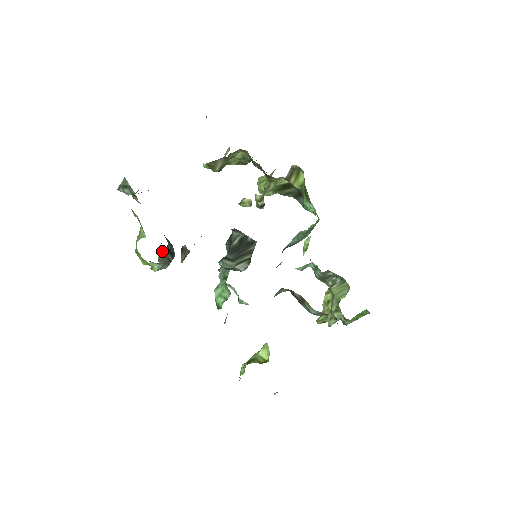
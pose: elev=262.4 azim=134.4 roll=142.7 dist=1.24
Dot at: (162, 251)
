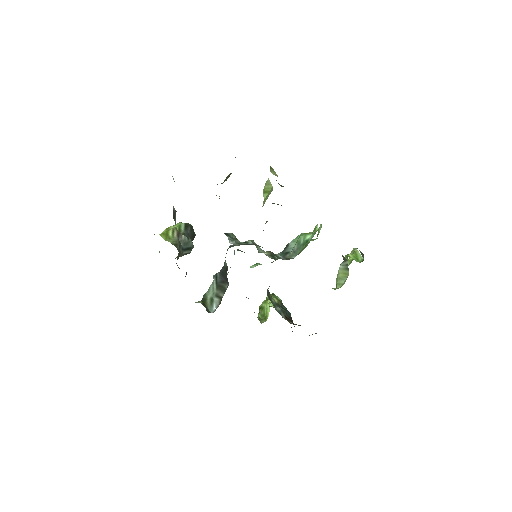
Dot at: (176, 257)
